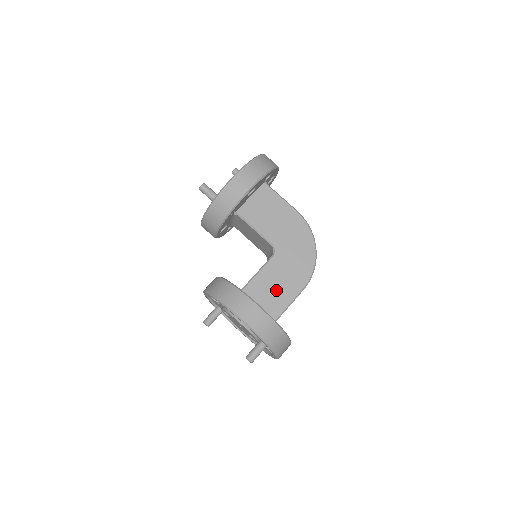
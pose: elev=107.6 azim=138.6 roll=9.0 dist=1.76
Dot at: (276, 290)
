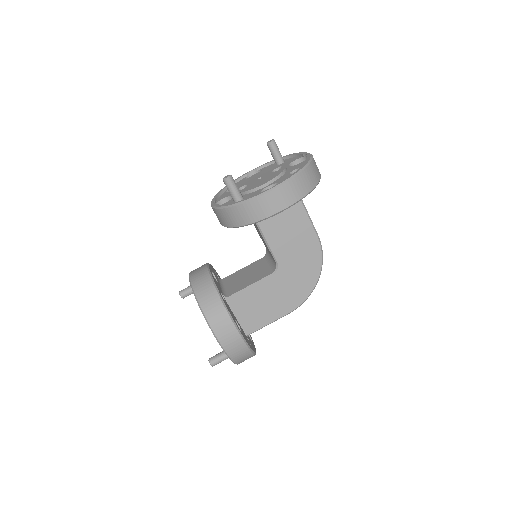
Dot at: (262, 308)
